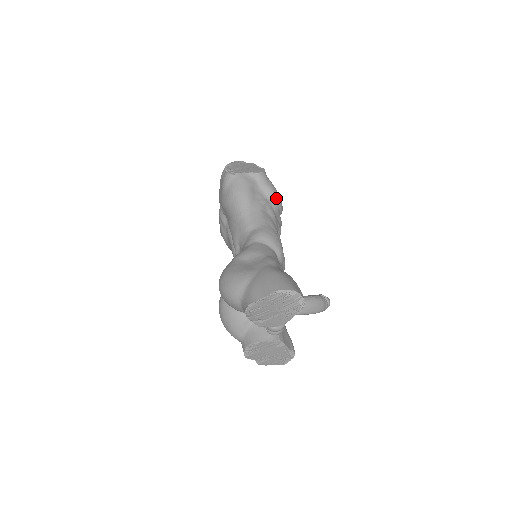
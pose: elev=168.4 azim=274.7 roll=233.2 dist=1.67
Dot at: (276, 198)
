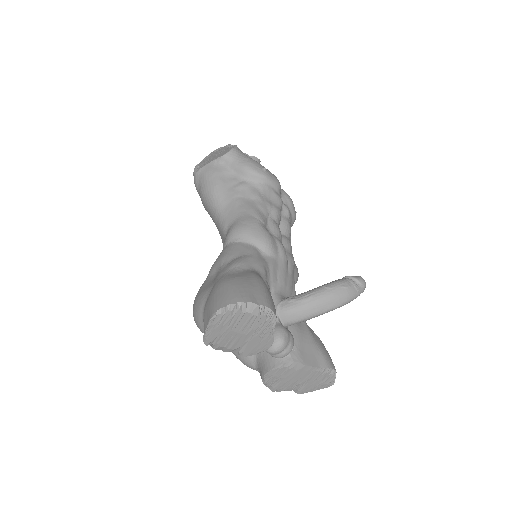
Dot at: (256, 174)
